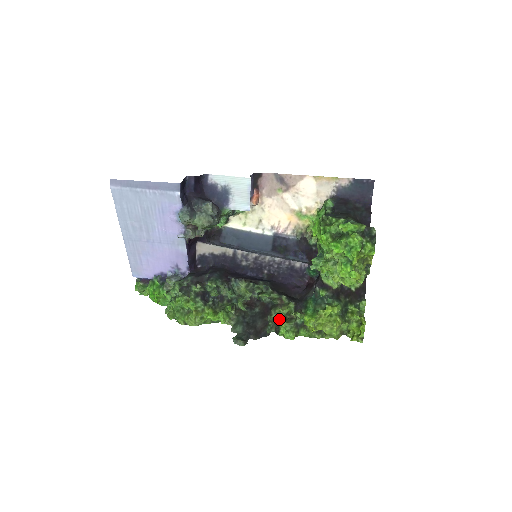
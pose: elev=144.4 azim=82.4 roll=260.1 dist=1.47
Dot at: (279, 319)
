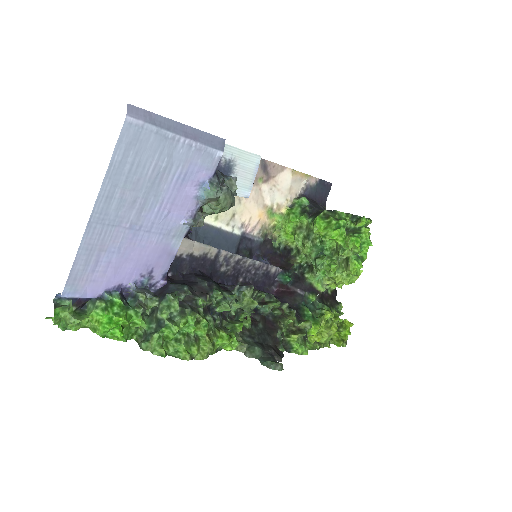
Dot at: (283, 333)
